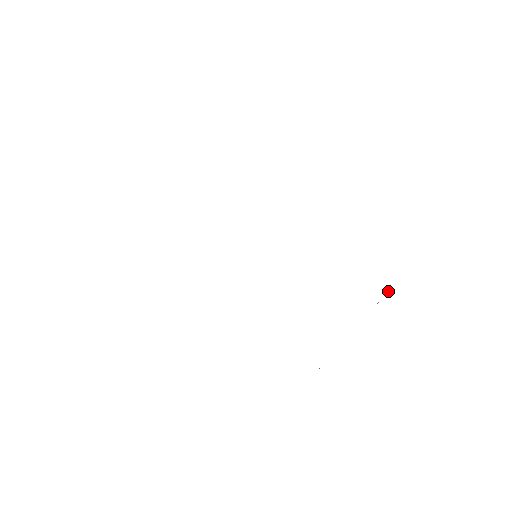
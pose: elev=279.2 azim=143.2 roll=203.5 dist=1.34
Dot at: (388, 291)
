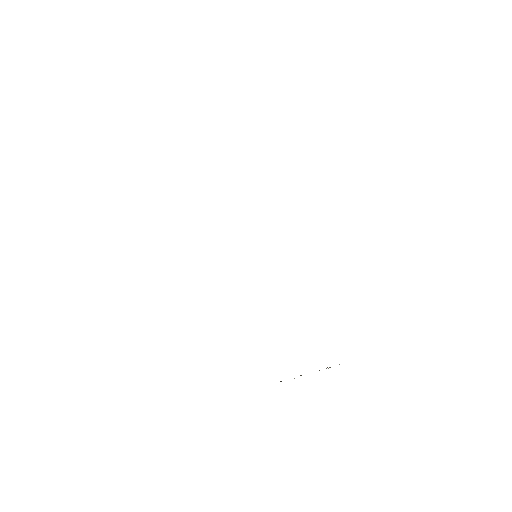
Dot at: occluded
